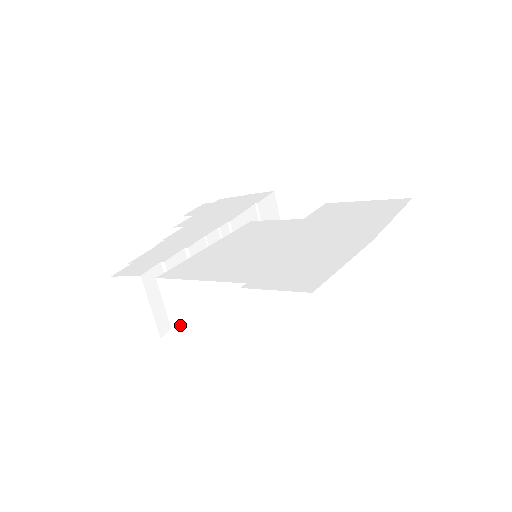
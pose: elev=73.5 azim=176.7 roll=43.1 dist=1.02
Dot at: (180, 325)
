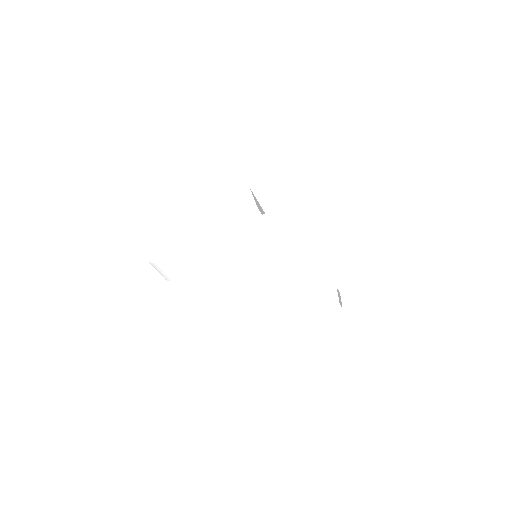
Dot at: (284, 330)
